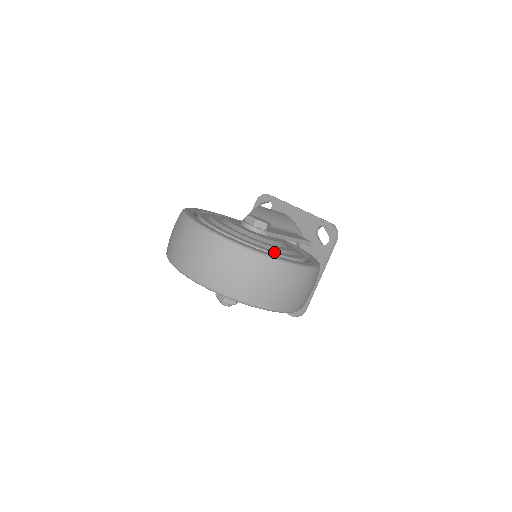
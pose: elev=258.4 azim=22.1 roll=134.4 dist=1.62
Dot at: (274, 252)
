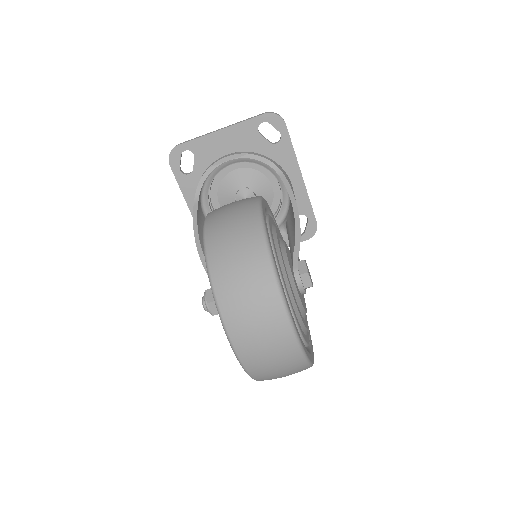
Dot at: occluded
